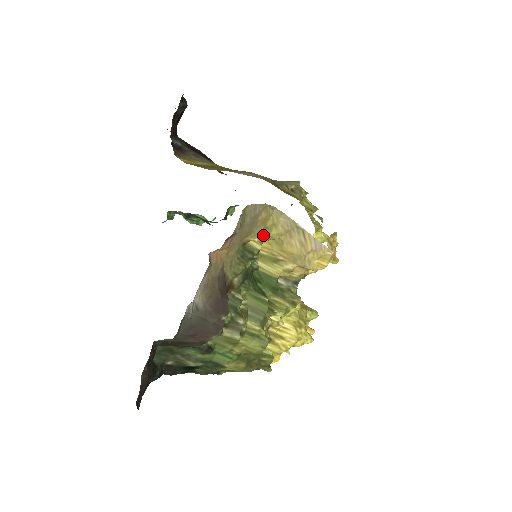
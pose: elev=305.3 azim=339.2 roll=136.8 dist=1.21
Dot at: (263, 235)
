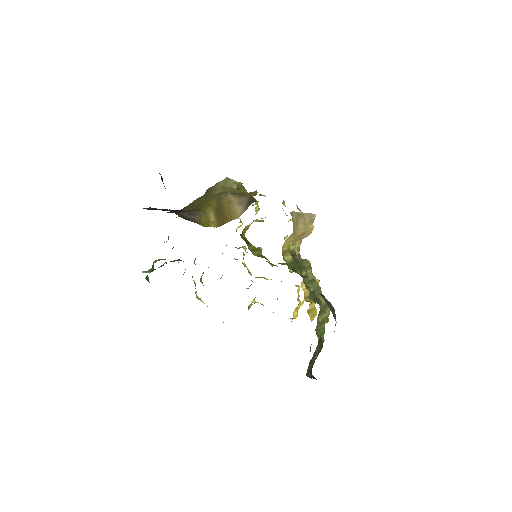
Dot at: occluded
